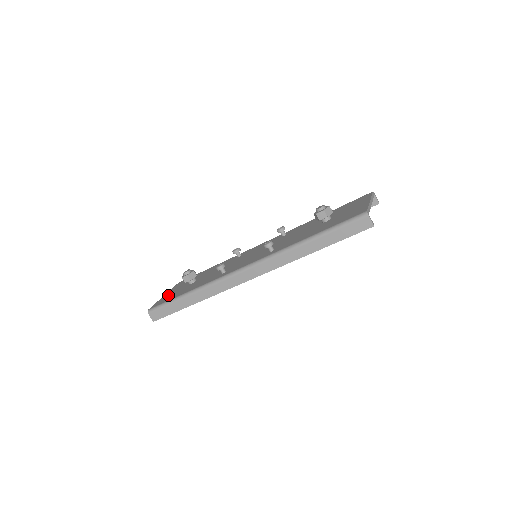
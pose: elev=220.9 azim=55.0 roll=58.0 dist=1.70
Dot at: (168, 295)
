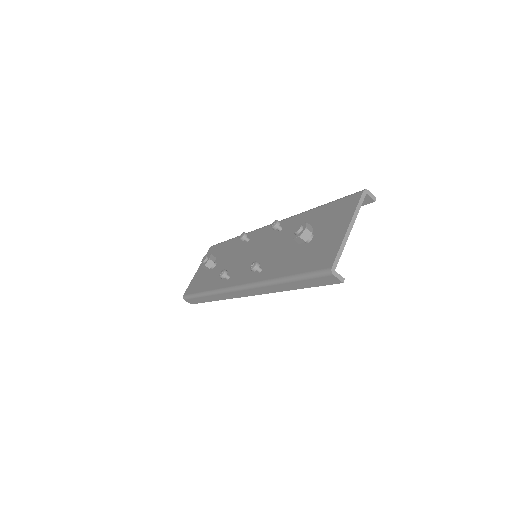
Dot at: (197, 276)
